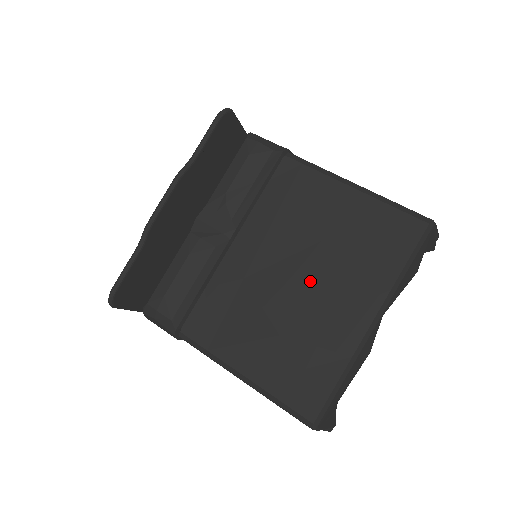
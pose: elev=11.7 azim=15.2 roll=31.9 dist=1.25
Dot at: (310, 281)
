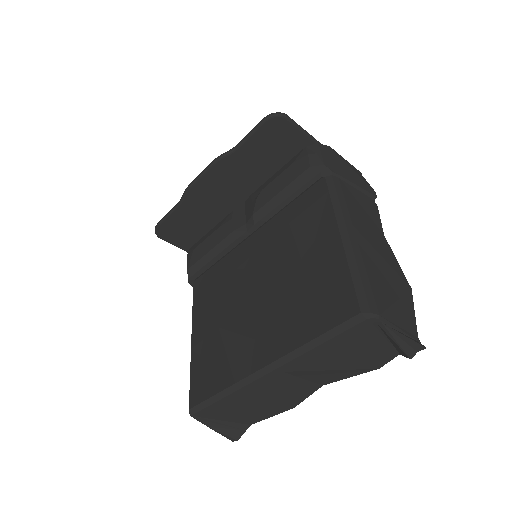
Dot at: (260, 300)
